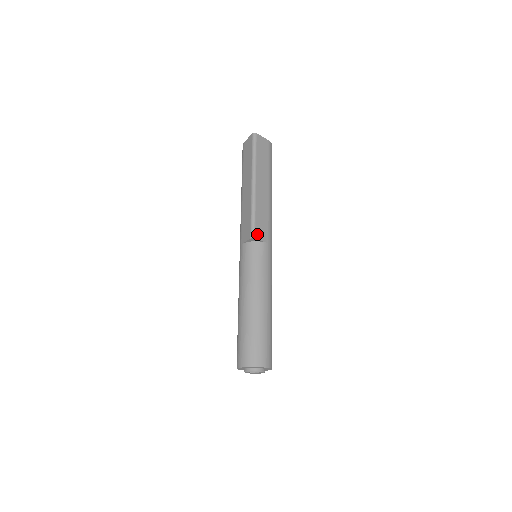
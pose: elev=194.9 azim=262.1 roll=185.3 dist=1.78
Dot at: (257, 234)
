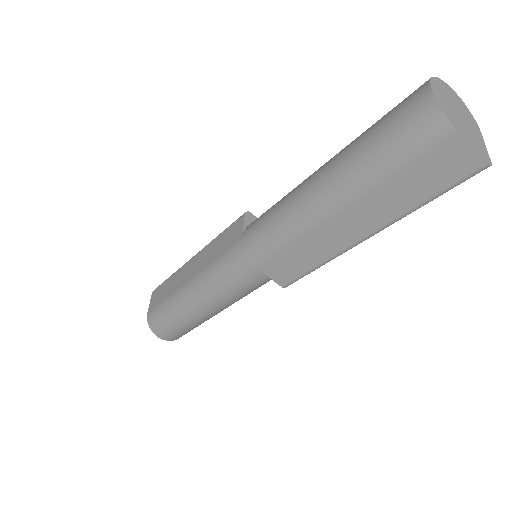
Dot at: occluded
